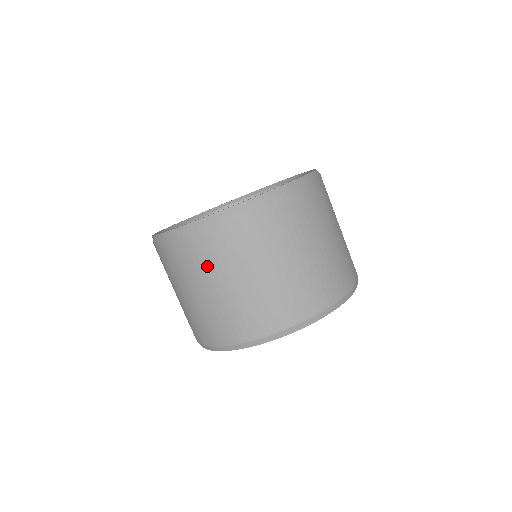
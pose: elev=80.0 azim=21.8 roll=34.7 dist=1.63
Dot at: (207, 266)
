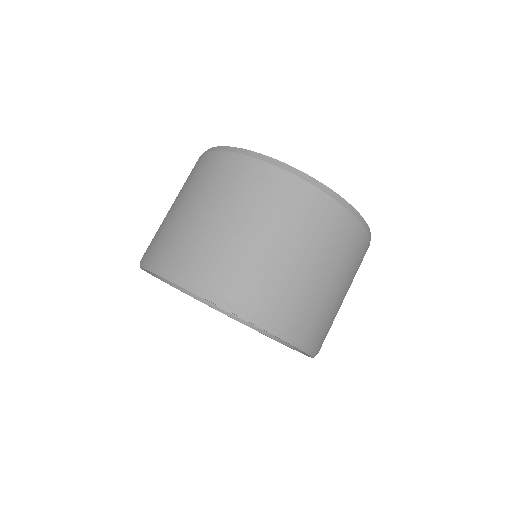
Dot at: (323, 241)
